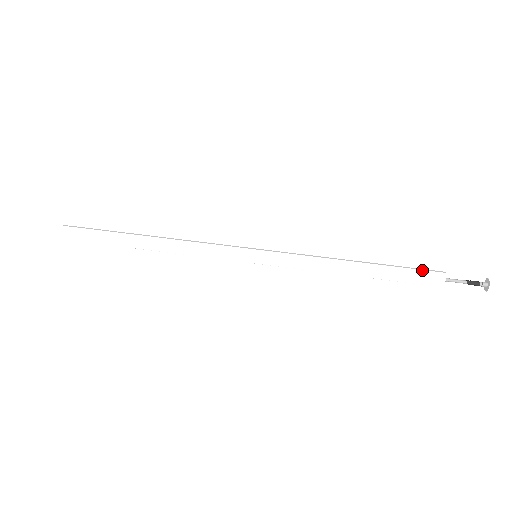
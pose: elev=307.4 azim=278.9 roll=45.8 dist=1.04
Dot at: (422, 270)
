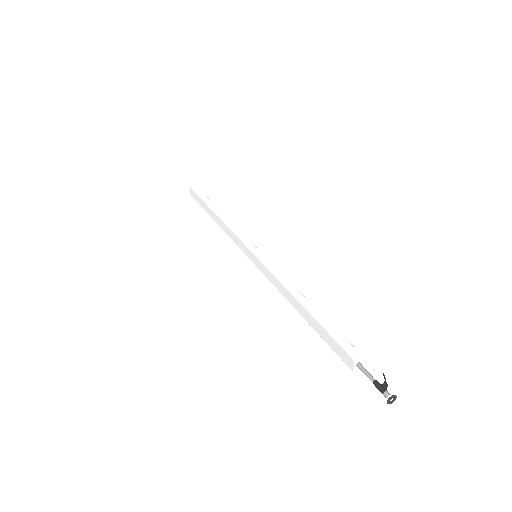
Dot at: (337, 342)
